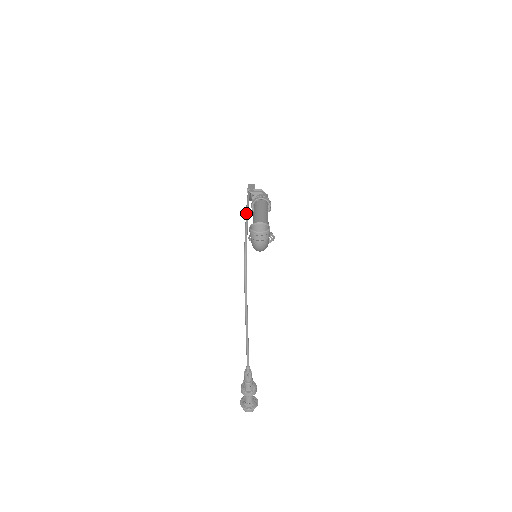
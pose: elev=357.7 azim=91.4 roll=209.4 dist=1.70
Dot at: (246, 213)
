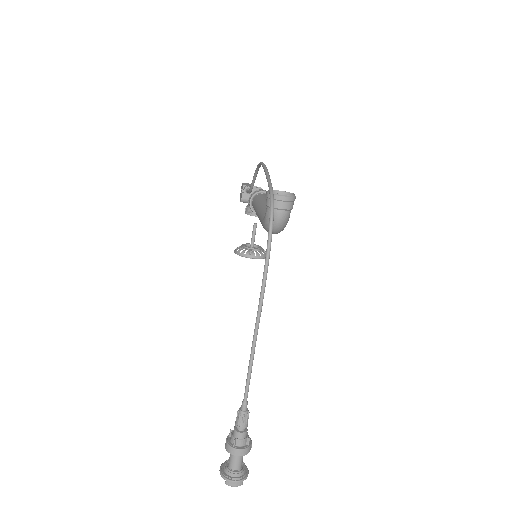
Dot at: (265, 170)
